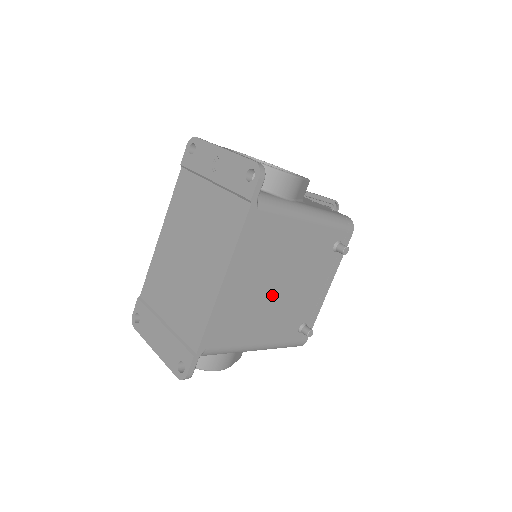
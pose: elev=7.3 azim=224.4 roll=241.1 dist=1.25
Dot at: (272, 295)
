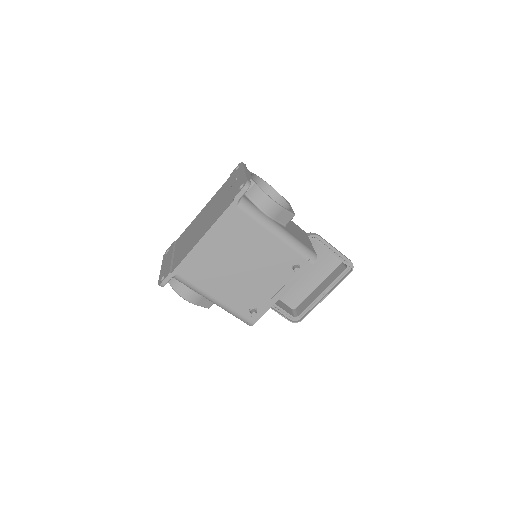
Dot at: (234, 269)
